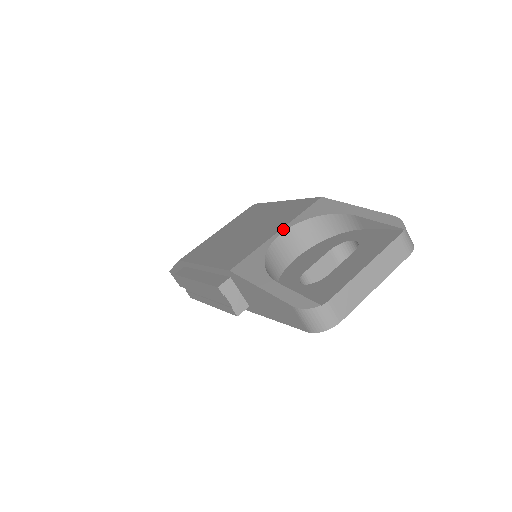
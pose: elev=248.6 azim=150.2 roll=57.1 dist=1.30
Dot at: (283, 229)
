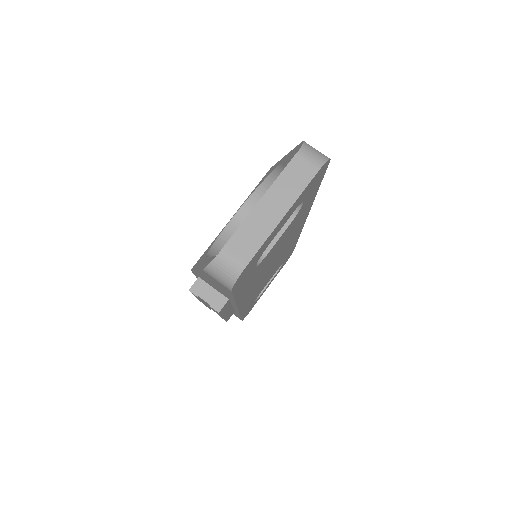
Dot at: (235, 213)
